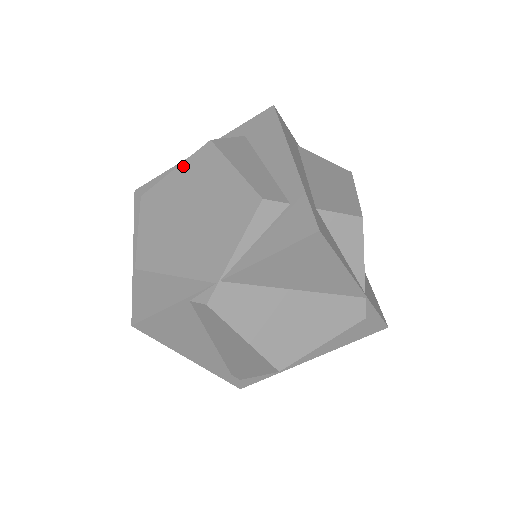
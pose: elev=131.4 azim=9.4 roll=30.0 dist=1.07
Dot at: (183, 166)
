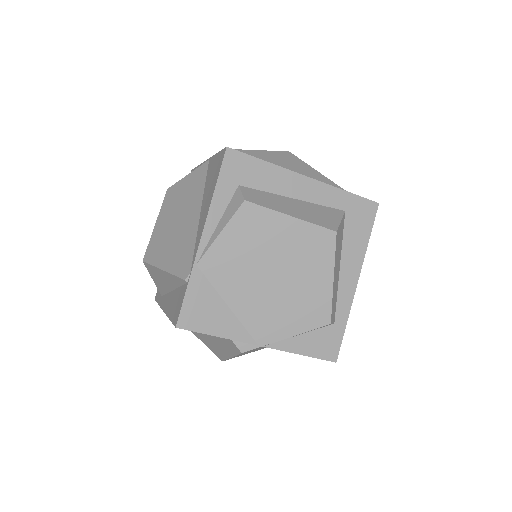
Dot at: (301, 225)
